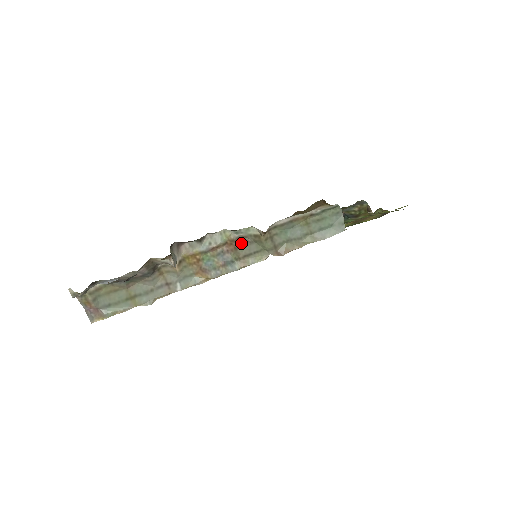
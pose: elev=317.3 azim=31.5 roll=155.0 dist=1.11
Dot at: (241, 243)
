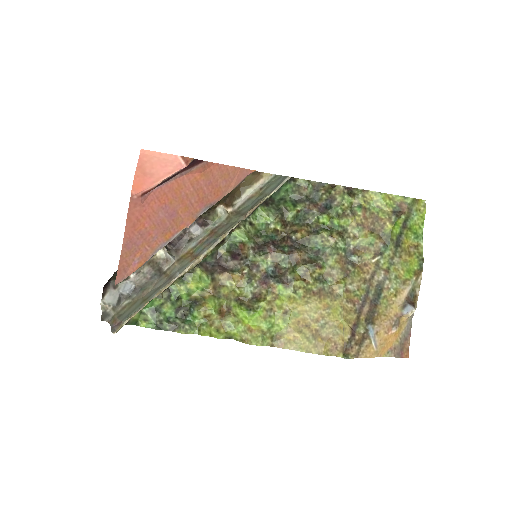
Dot at: (219, 229)
